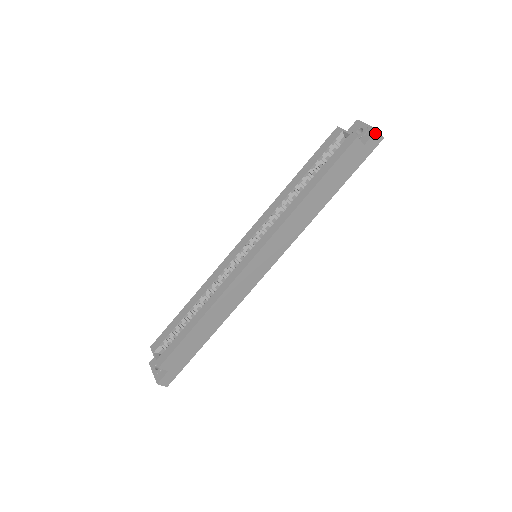
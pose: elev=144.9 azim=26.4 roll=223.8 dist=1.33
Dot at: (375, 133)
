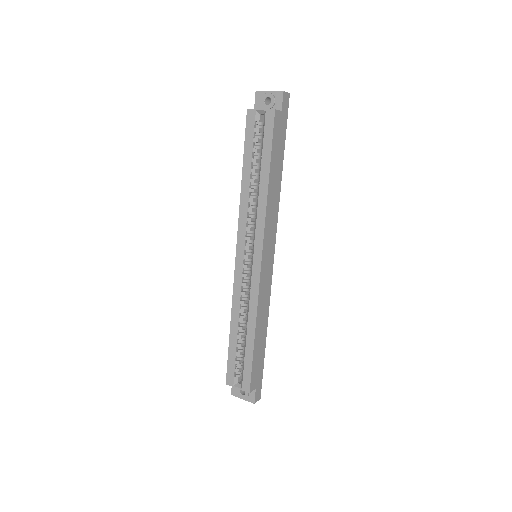
Dot at: (283, 95)
